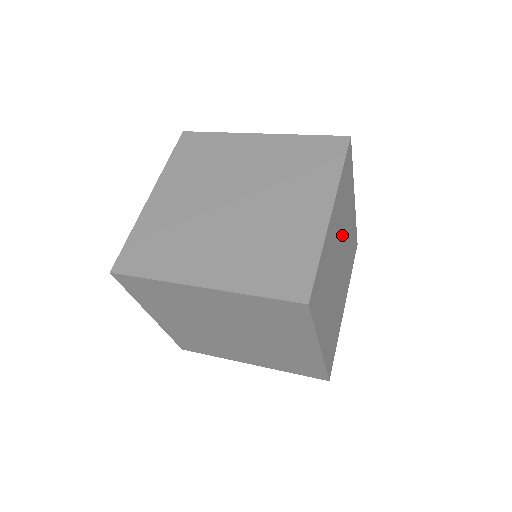
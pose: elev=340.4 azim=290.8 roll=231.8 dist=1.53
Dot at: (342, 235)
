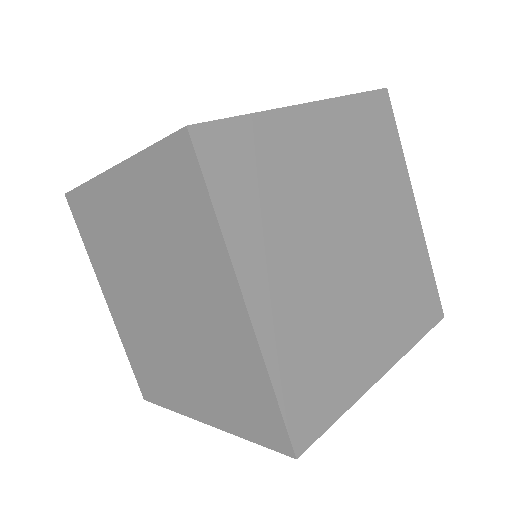
Dot at: (360, 203)
